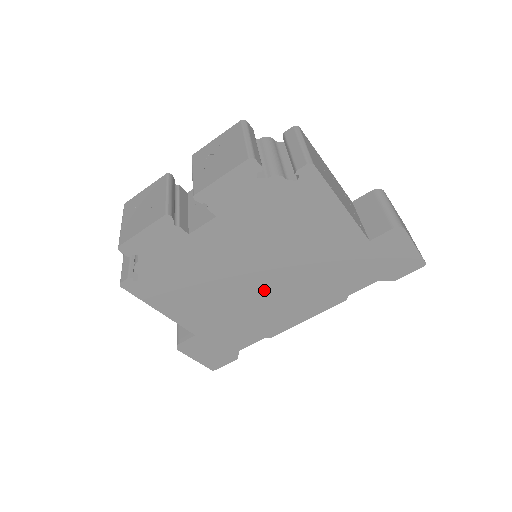
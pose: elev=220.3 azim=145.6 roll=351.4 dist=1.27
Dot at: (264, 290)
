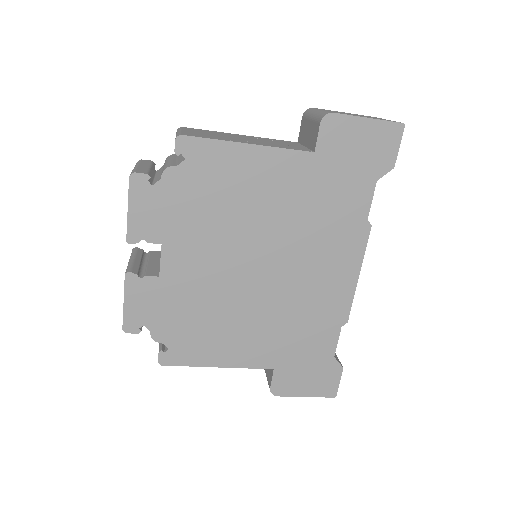
Dot at: (280, 278)
